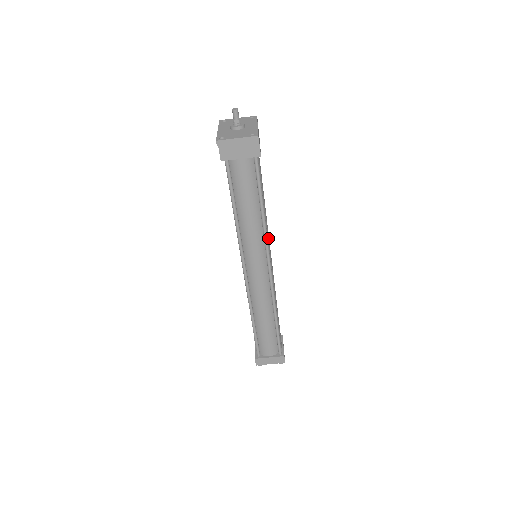
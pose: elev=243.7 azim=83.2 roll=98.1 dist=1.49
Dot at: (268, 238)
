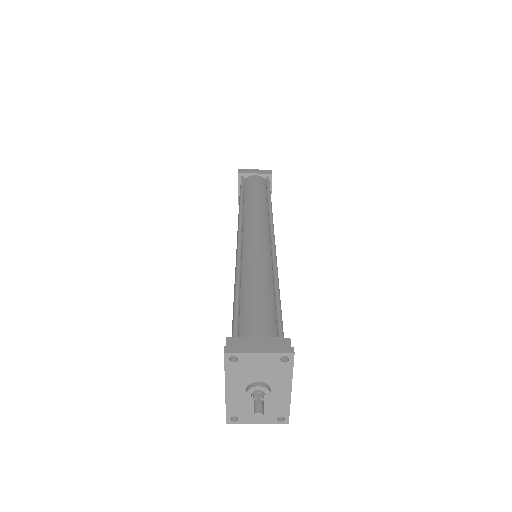
Dot at: occluded
